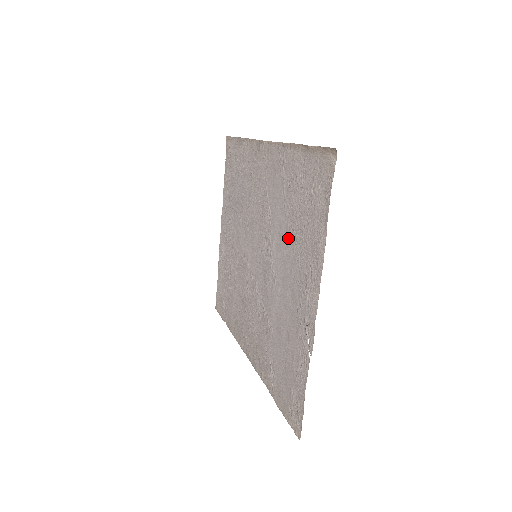
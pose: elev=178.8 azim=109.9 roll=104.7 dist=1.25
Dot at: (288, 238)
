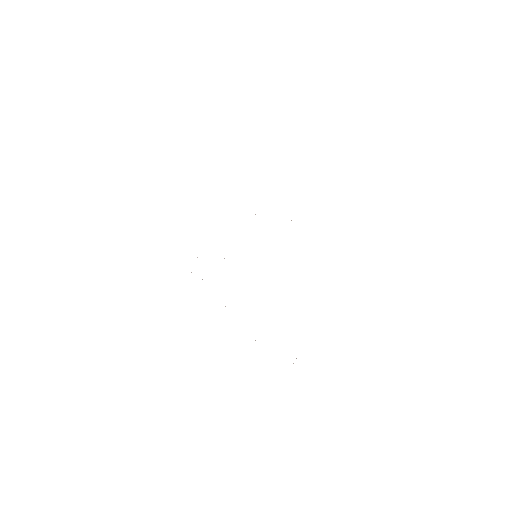
Dot at: occluded
